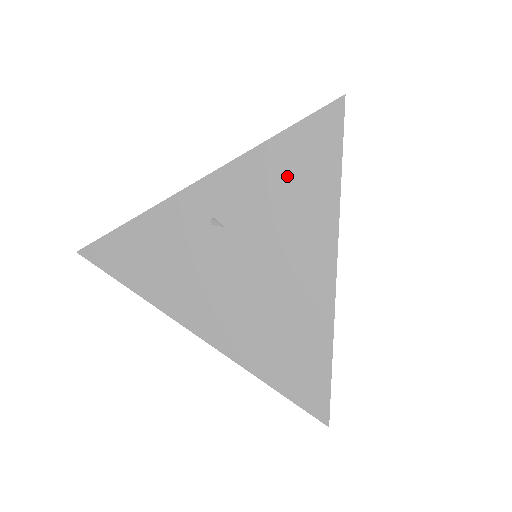
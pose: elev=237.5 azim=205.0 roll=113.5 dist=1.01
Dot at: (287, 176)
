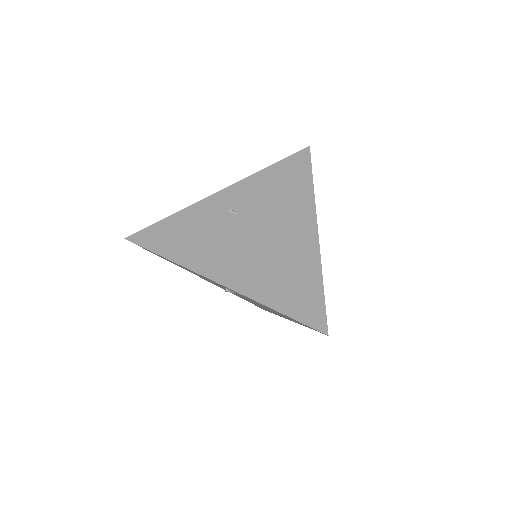
Dot at: (279, 184)
